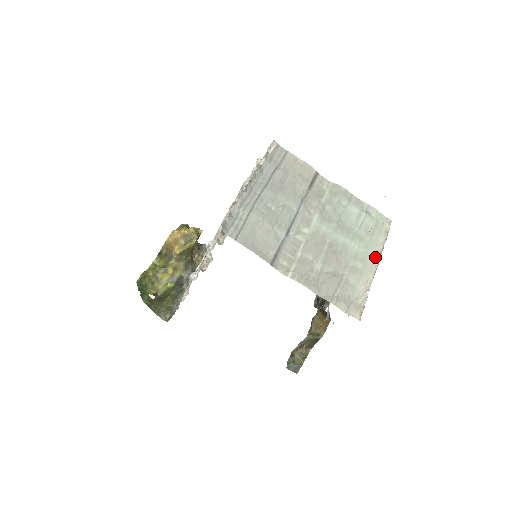
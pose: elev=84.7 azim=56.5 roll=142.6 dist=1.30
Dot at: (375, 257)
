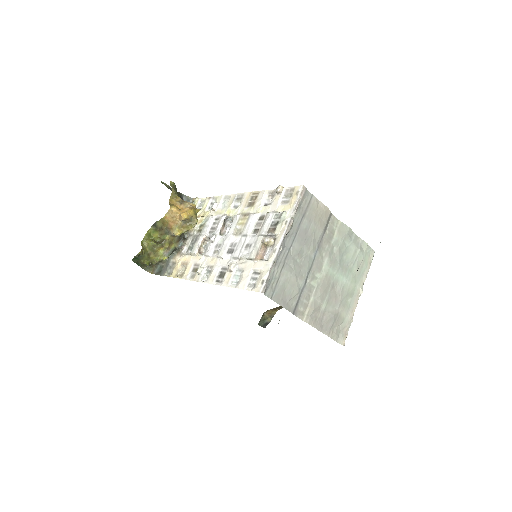
Dot at: (360, 289)
